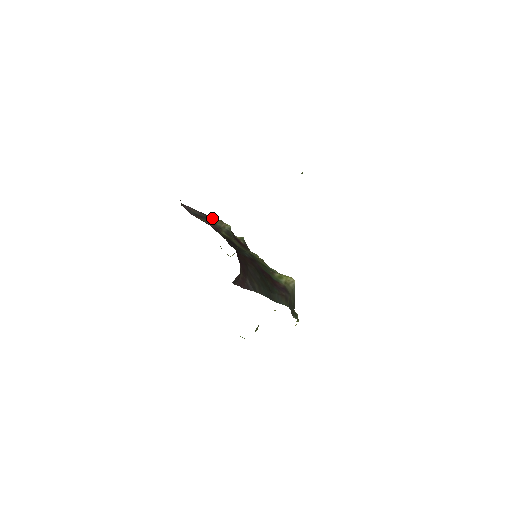
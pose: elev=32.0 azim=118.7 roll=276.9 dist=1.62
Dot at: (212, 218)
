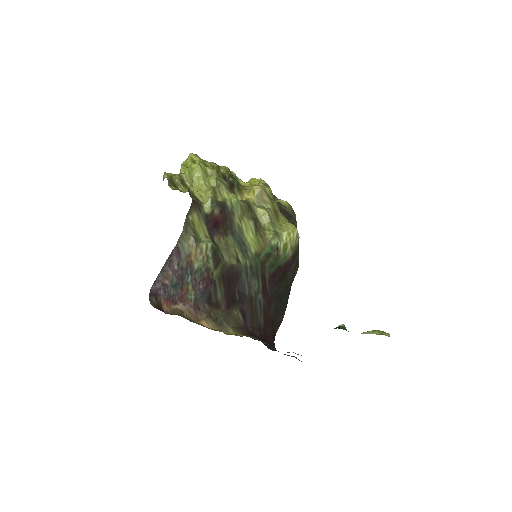
Dot at: (186, 257)
